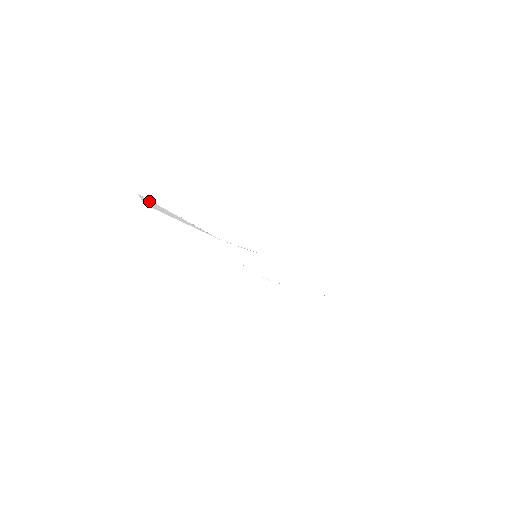
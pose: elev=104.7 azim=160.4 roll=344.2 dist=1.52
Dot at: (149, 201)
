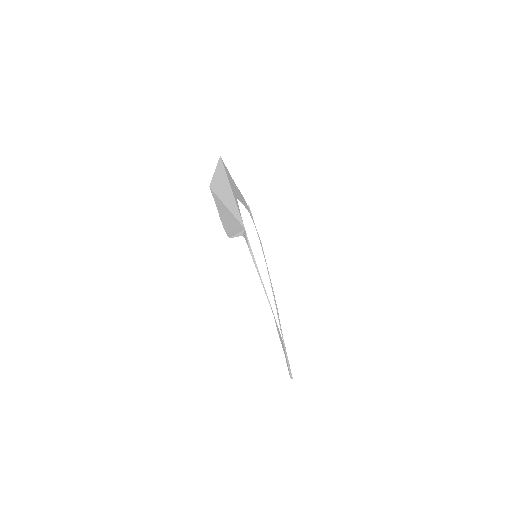
Dot at: (222, 171)
